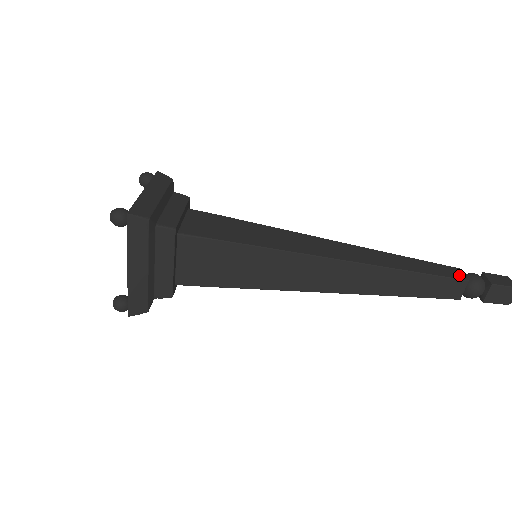
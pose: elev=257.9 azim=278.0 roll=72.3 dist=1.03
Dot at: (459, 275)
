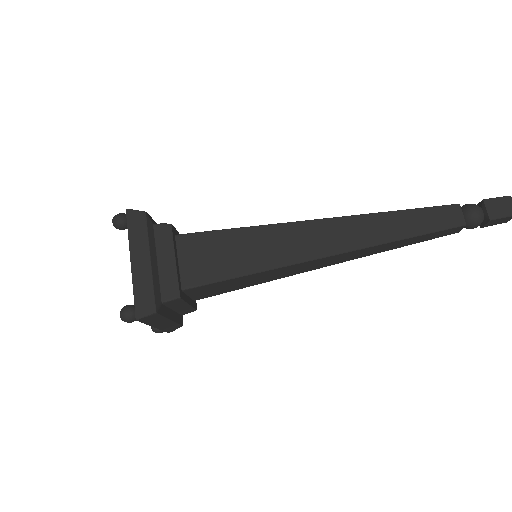
Dot at: (449, 207)
